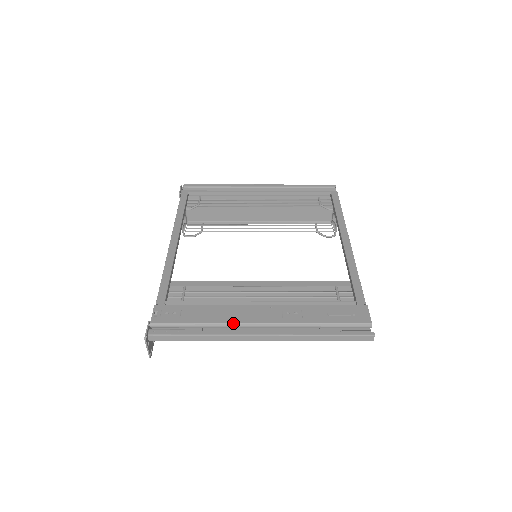
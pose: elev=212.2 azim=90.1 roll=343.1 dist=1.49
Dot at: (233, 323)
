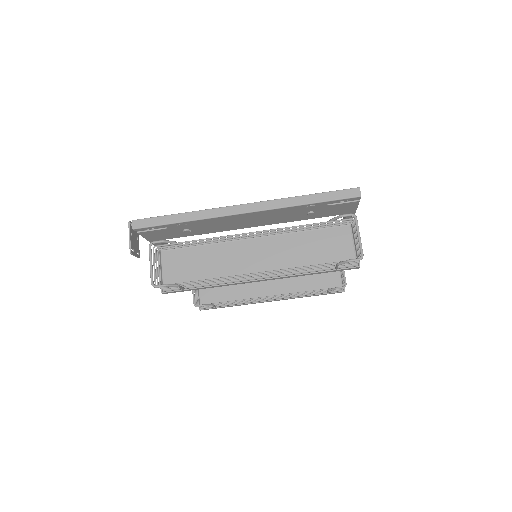
Dot at: occluded
